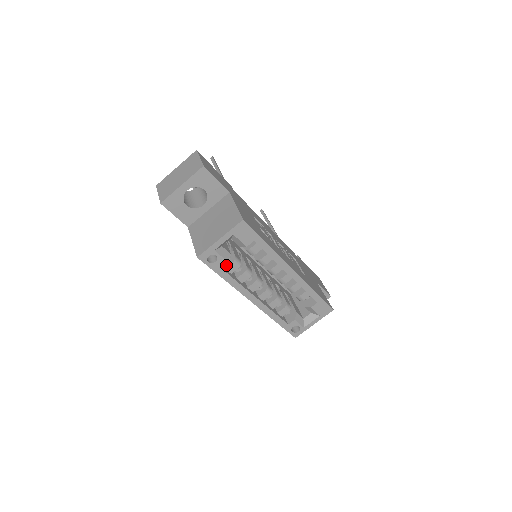
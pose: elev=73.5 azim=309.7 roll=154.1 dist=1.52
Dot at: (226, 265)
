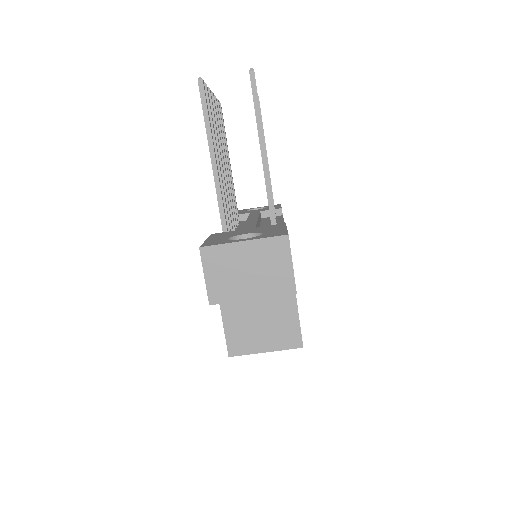
Dot at: occluded
